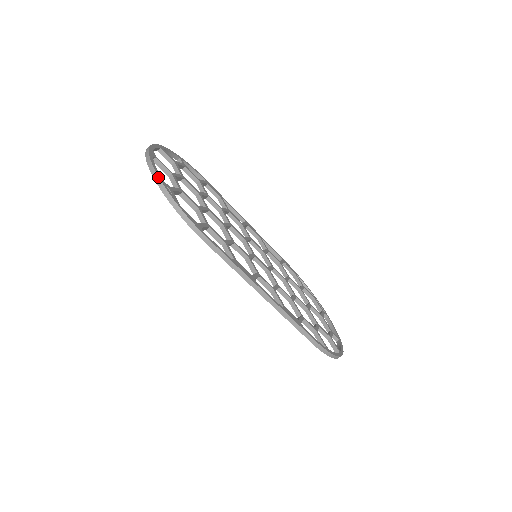
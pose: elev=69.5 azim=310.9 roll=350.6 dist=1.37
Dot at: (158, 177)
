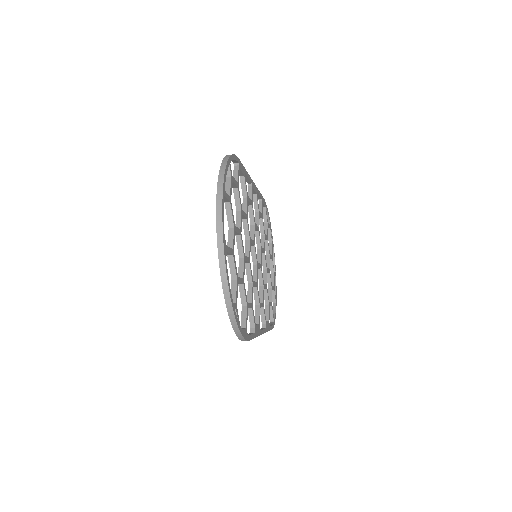
Dot at: (232, 306)
